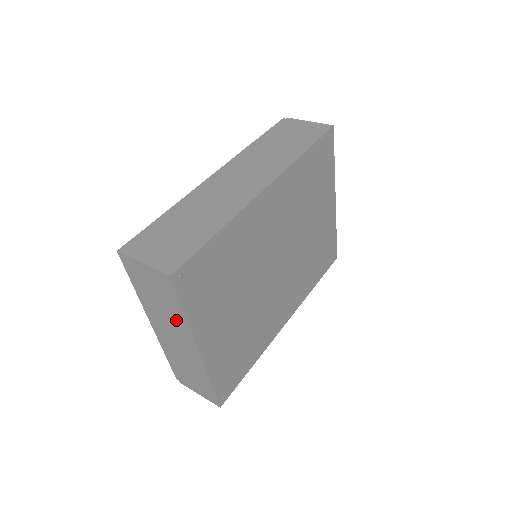
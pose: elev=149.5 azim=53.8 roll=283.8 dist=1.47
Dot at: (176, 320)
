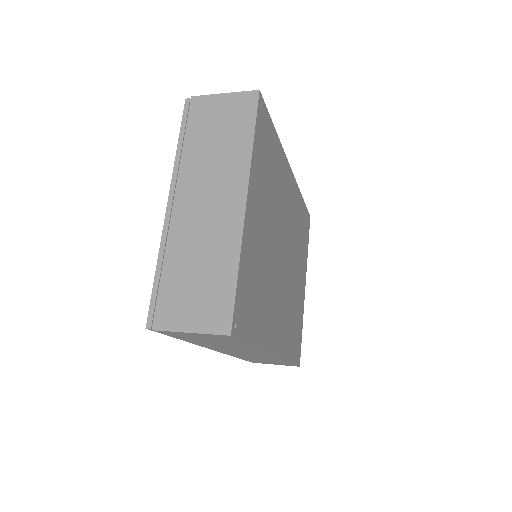
Dot at: (231, 160)
